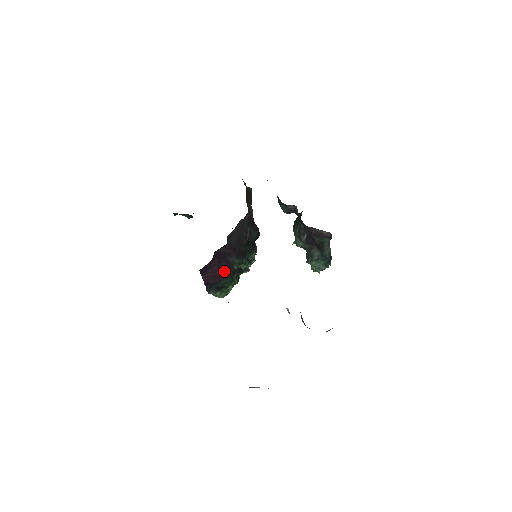
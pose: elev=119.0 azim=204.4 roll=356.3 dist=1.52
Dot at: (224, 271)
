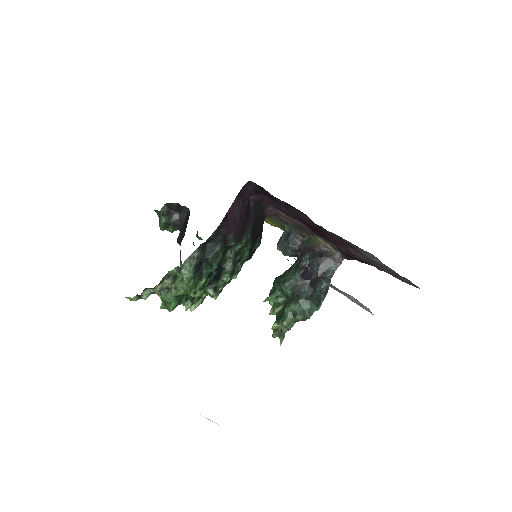
Dot at: (239, 229)
